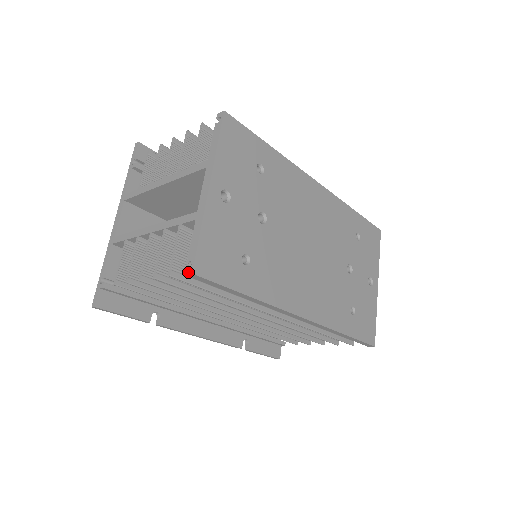
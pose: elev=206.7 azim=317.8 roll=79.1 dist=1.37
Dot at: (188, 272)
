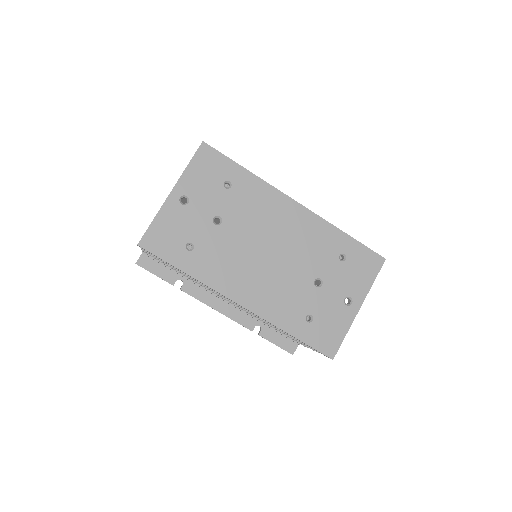
Dot at: (138, 244)
